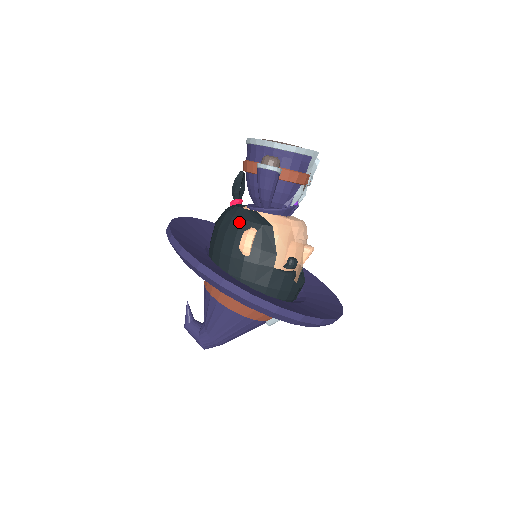
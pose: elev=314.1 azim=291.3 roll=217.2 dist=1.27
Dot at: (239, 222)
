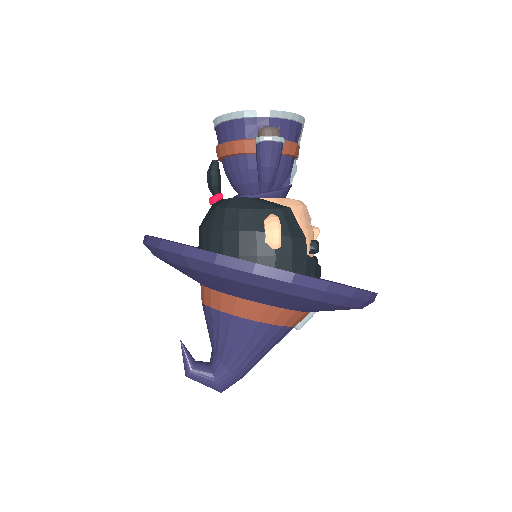
Dot at: (251, 213)
